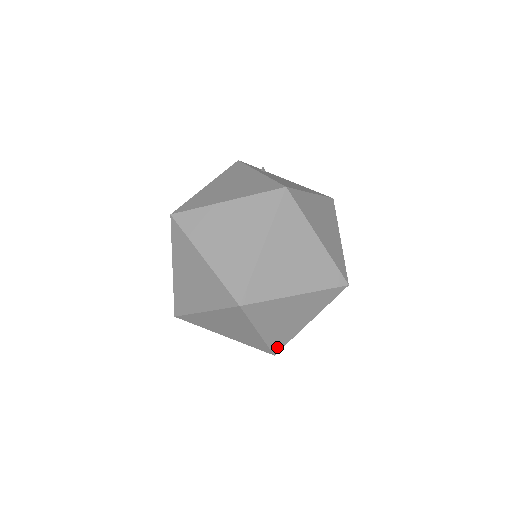
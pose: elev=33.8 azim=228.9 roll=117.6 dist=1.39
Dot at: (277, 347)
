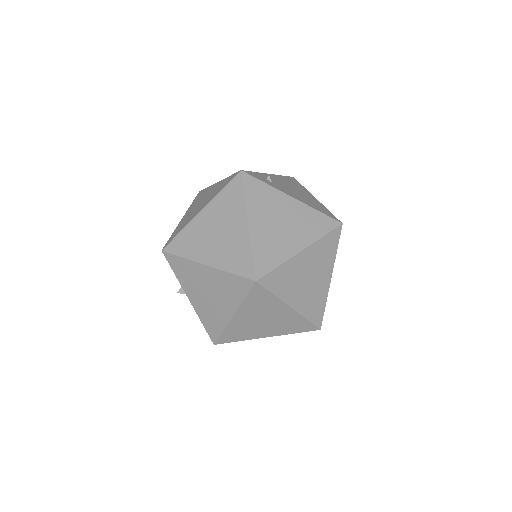
Dot at: occluded
